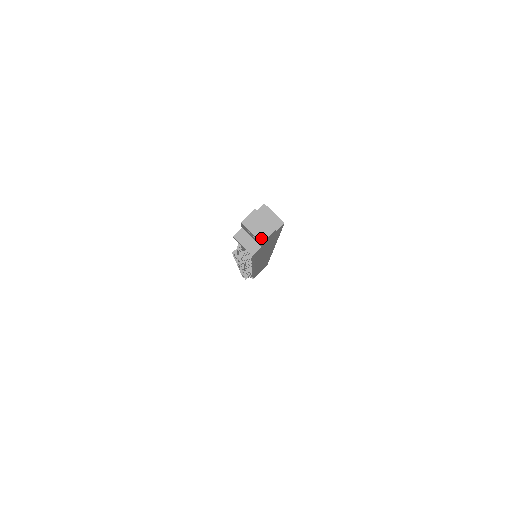
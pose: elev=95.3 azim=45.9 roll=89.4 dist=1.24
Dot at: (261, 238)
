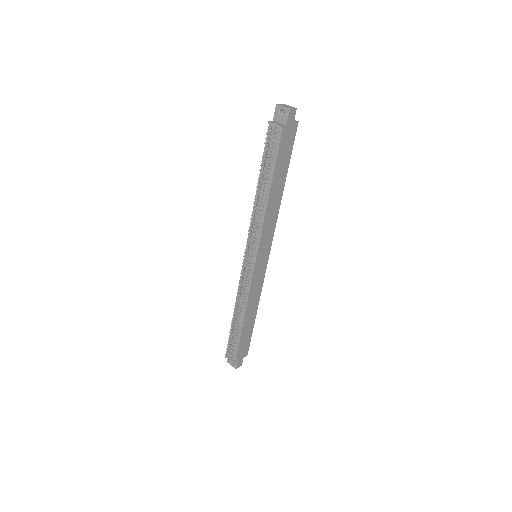
Dot at: (289, 108)
